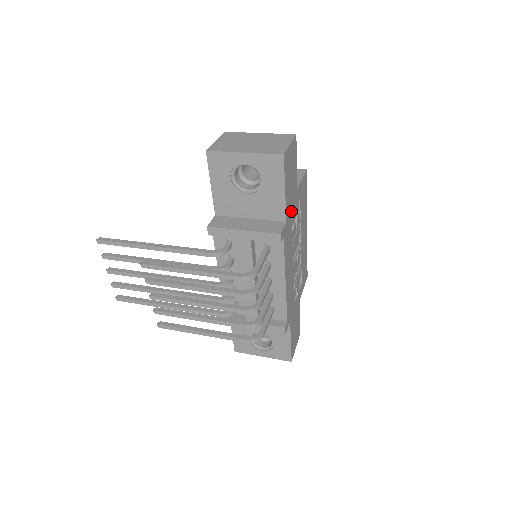
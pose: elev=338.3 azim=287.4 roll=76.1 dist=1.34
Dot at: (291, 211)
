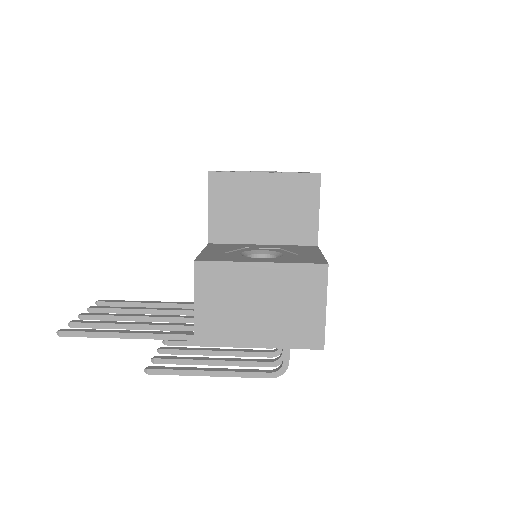
Dot at: occluded
